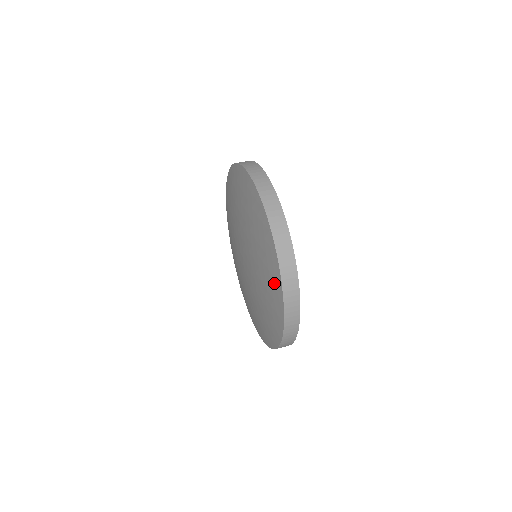
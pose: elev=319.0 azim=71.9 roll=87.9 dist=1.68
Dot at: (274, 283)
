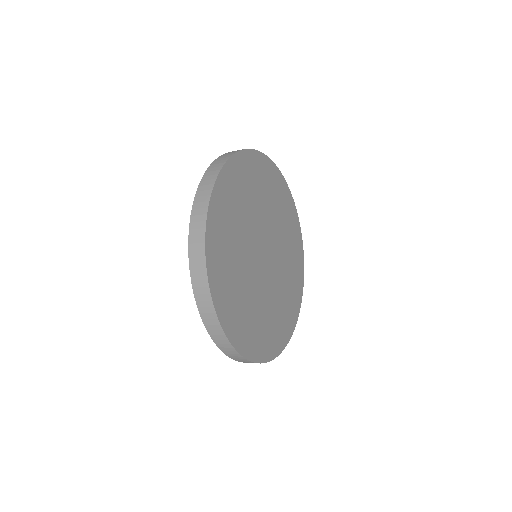
Dot at: occluded
